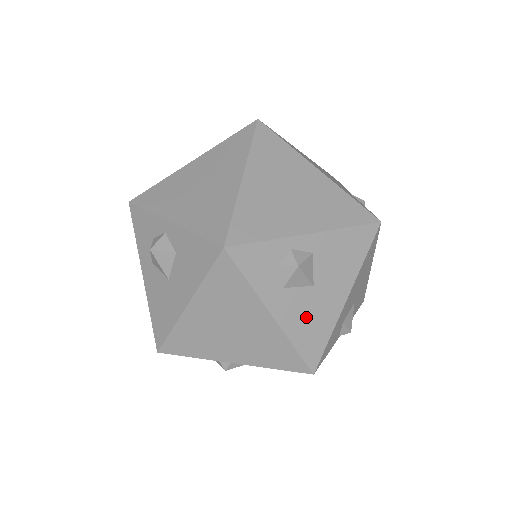
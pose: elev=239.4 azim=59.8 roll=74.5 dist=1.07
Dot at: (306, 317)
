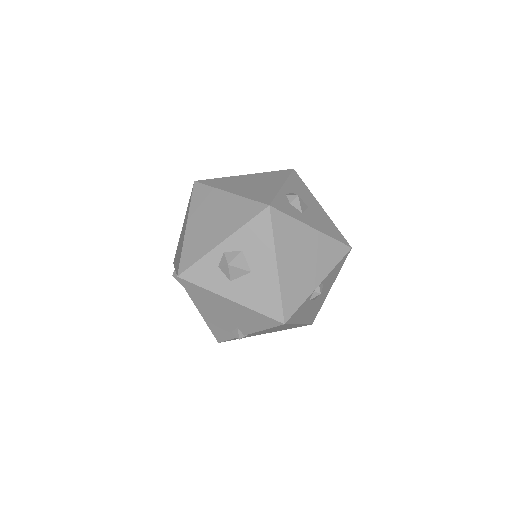
Dot at: (321, 222)
